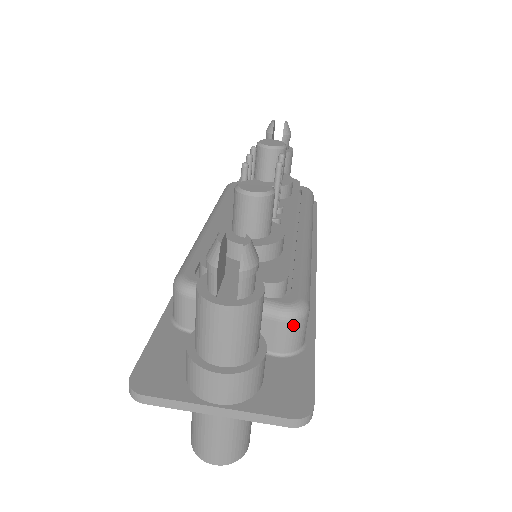
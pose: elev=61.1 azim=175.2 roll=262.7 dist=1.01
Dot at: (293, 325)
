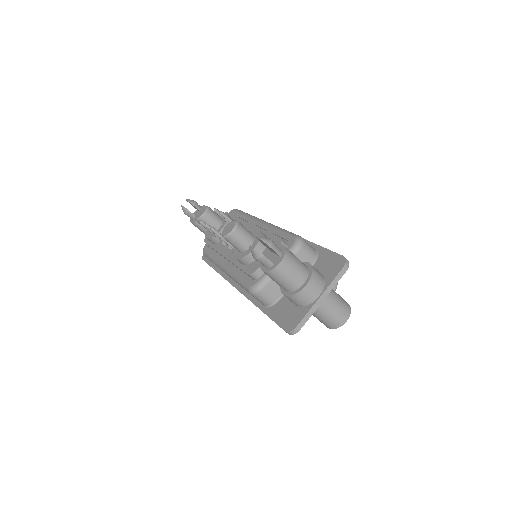
Dot at: (304, 247)
